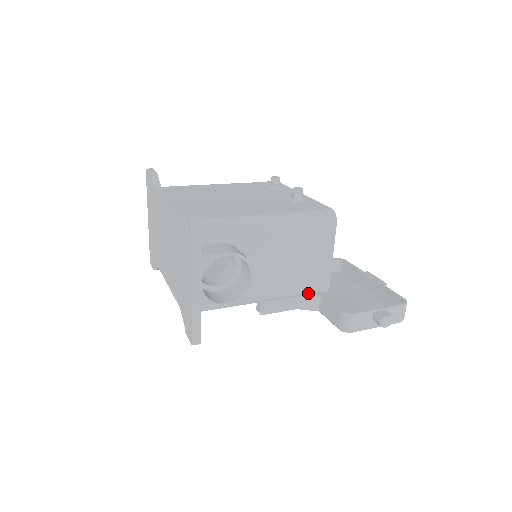
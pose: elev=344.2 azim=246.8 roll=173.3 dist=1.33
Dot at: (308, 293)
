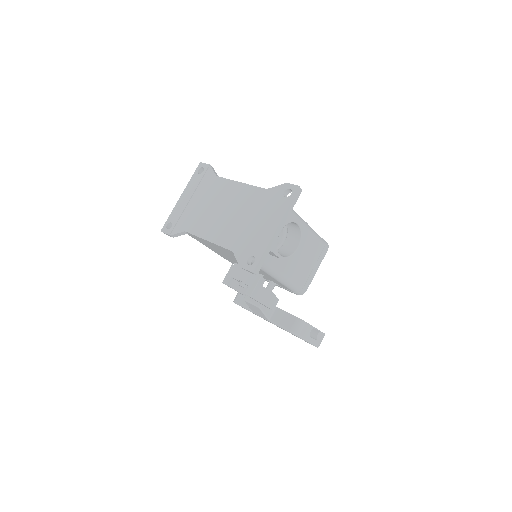
Dot at: (296, 288)
